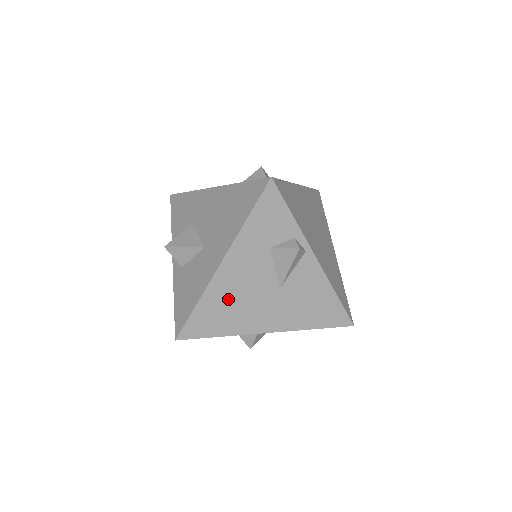
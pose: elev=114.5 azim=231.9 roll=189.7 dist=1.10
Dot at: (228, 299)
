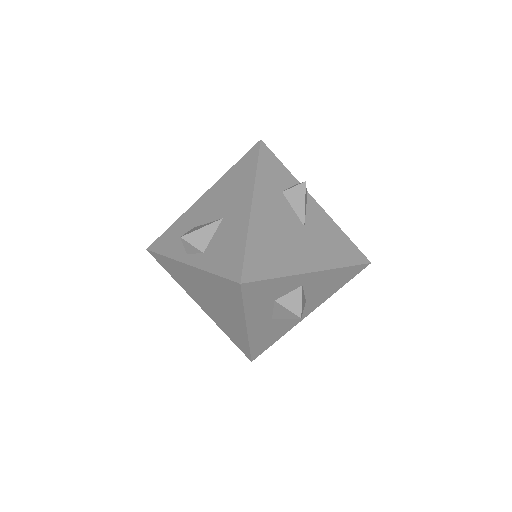
Dot at: (270, 237)
